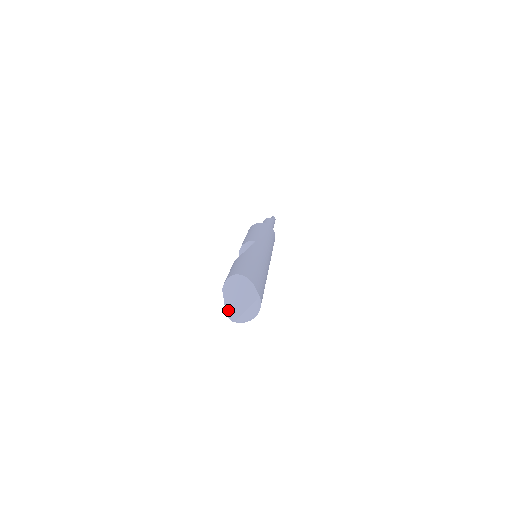
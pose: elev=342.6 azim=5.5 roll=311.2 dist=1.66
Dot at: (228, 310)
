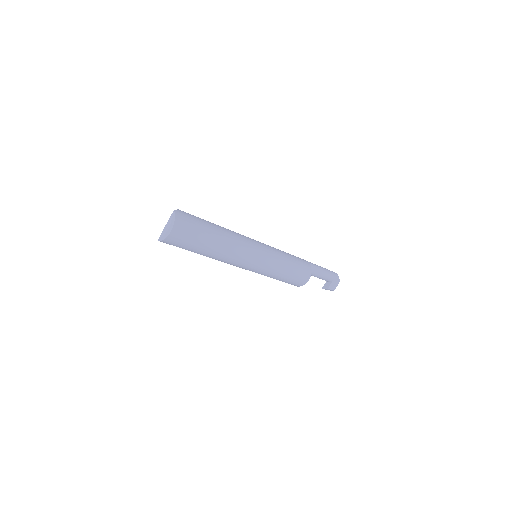
Dot at: occluded
